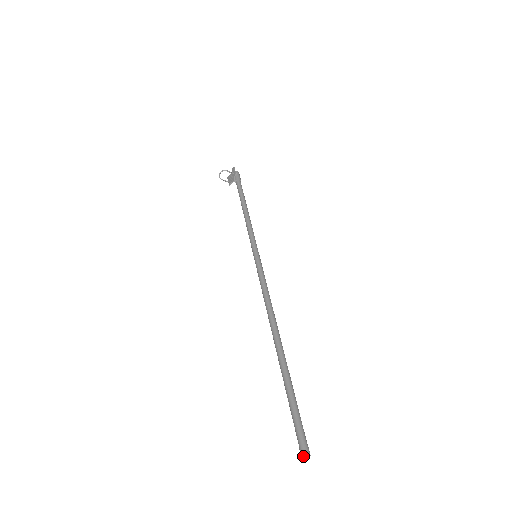
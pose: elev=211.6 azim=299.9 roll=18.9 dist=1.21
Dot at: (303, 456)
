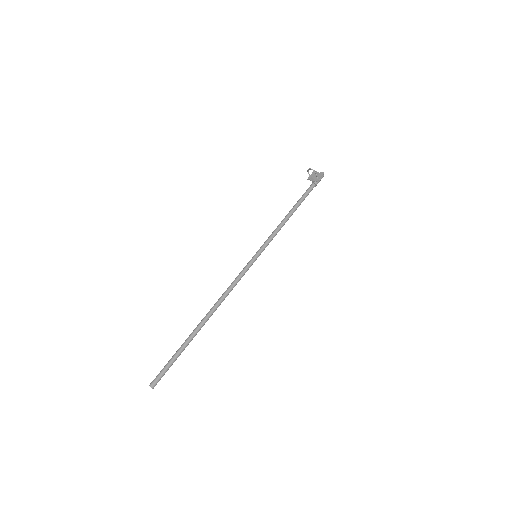
Dot at: (150, 386)
